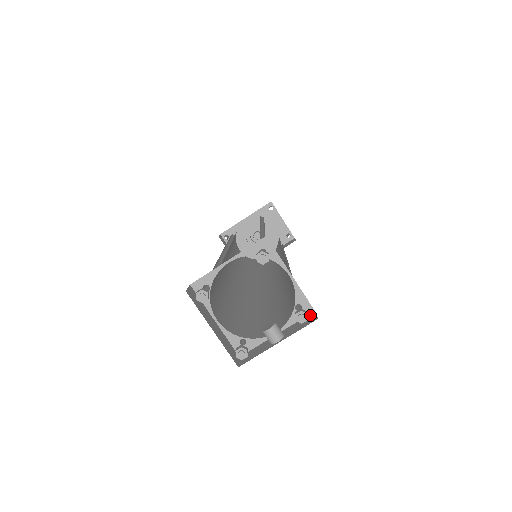
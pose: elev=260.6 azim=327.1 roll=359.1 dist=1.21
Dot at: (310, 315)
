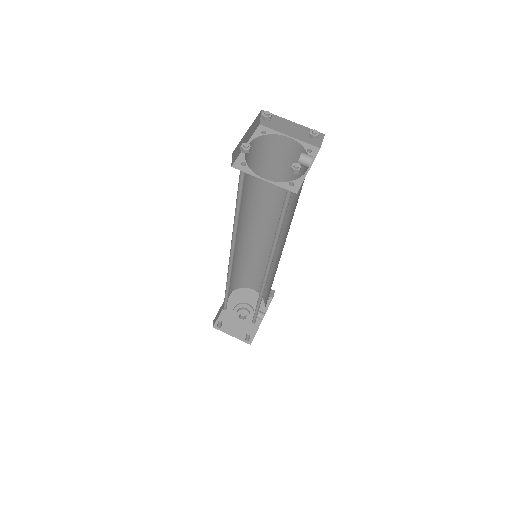
Dot at: (319, 149)
